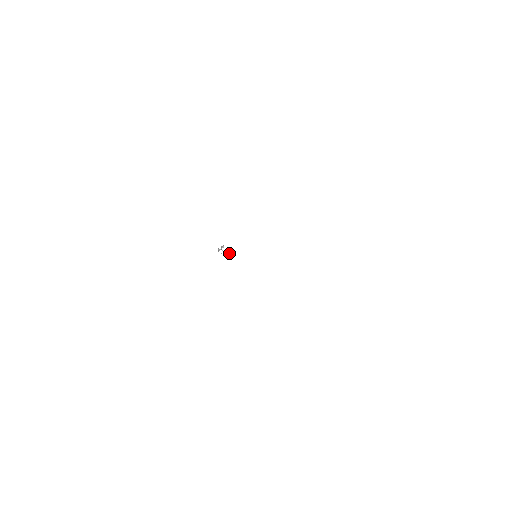
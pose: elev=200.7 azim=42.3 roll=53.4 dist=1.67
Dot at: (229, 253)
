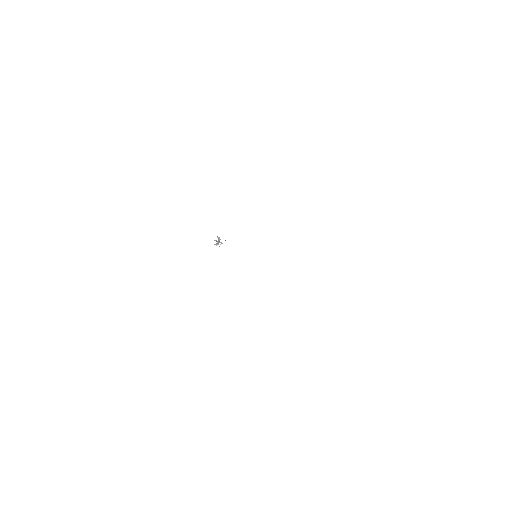
Dot at: occluded
